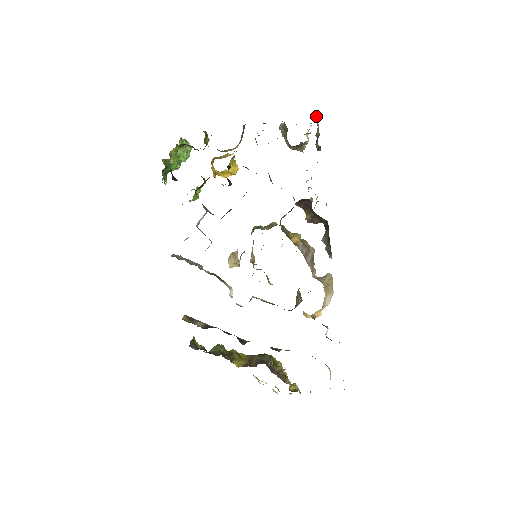
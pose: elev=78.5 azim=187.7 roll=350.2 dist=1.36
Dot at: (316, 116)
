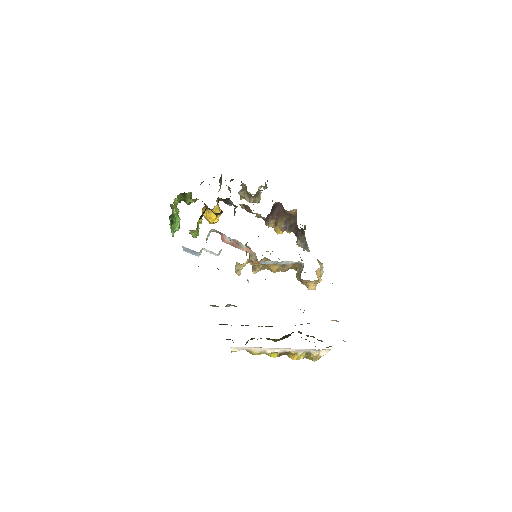
Dot at: occluded
